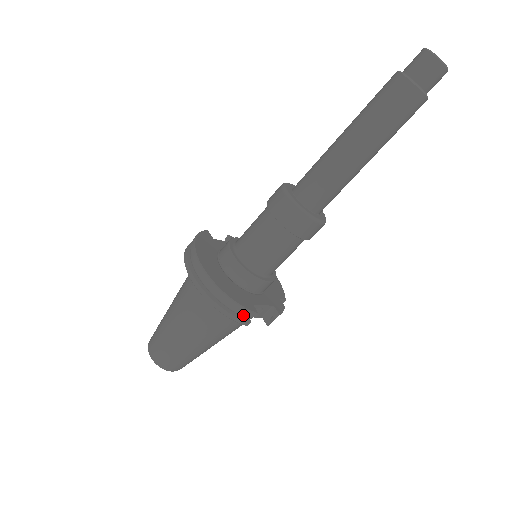
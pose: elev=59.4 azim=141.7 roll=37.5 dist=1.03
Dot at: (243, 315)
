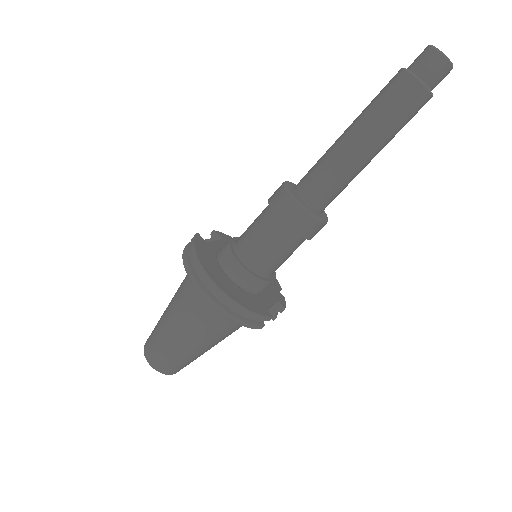
Dot at: (258, 321)
